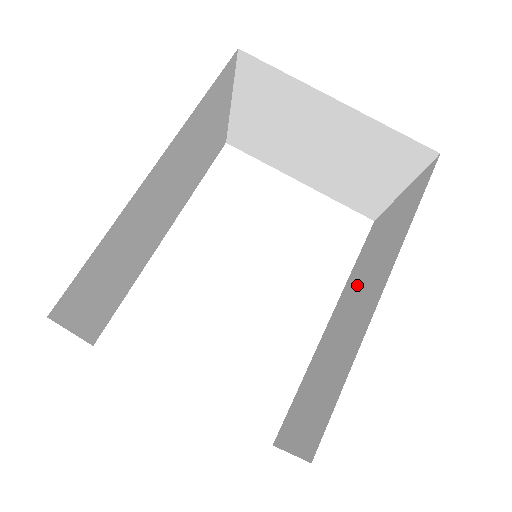
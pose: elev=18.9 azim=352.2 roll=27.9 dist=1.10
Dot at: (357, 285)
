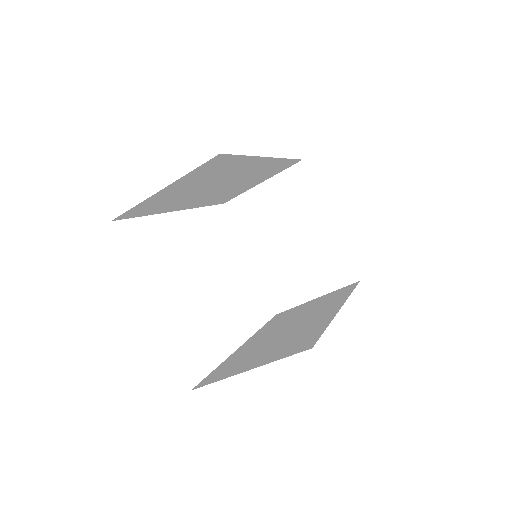
Dot at: (286, 323)
